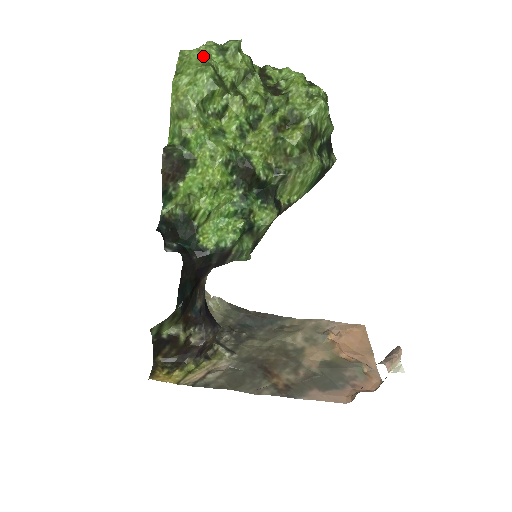
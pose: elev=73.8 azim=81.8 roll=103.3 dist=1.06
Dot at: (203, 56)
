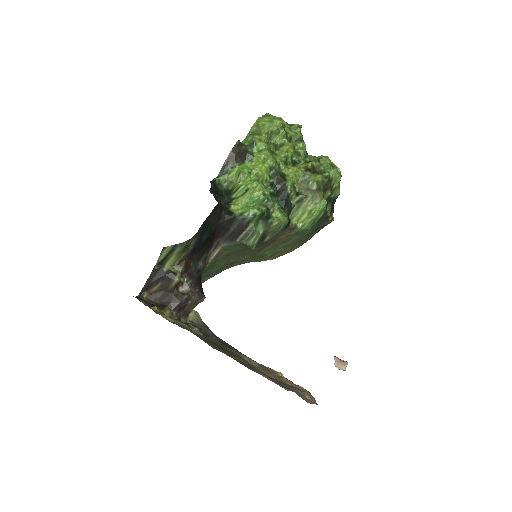
Dot at: occluded
